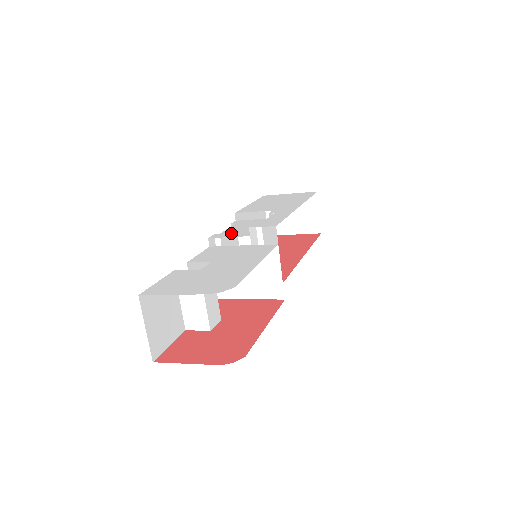
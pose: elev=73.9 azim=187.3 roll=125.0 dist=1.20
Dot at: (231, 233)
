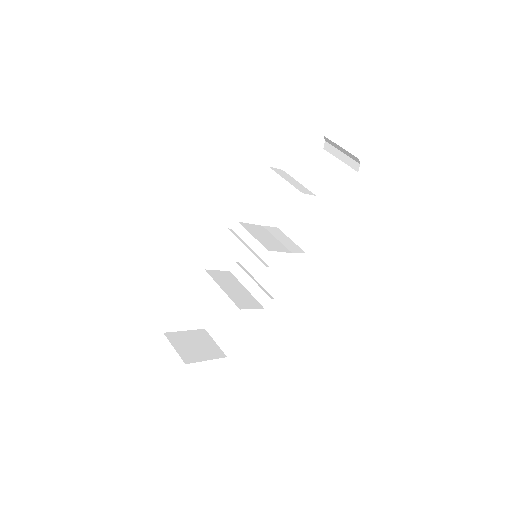
Dot at: occluded
